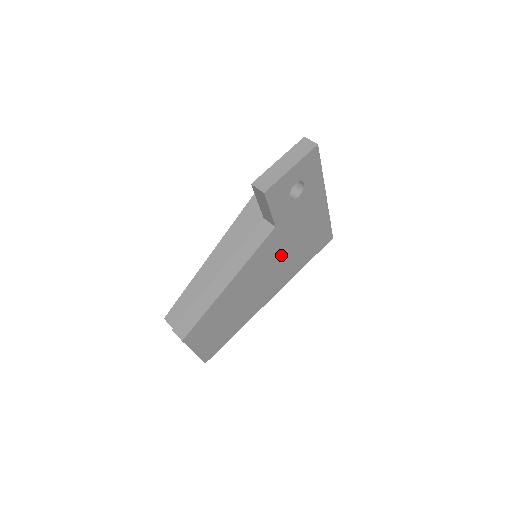
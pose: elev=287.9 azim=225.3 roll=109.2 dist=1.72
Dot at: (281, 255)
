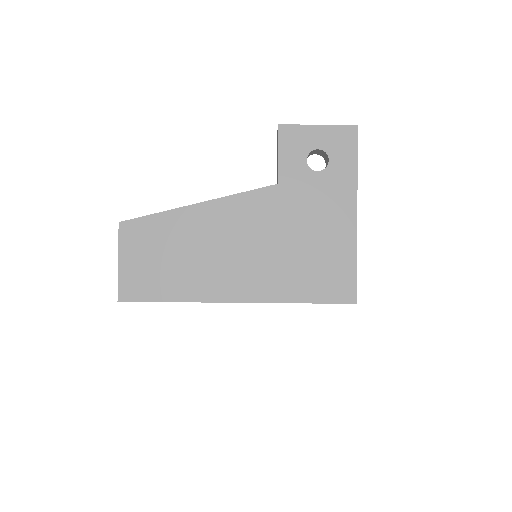
Dot at: (272, 238)
